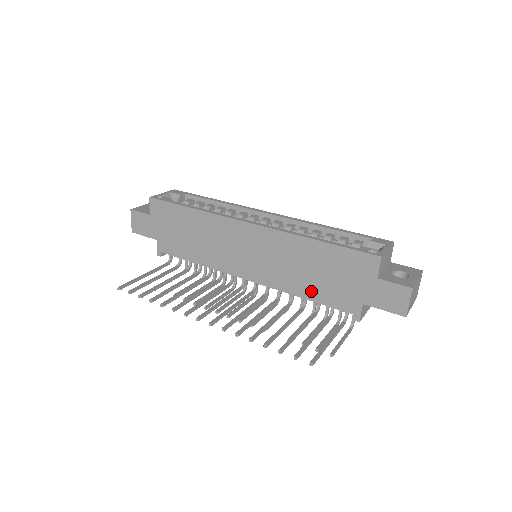
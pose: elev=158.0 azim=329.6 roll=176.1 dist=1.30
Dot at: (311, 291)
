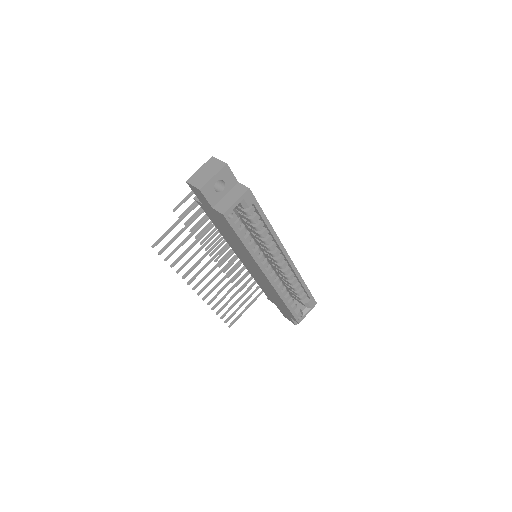
Dot at: (262, 288)
